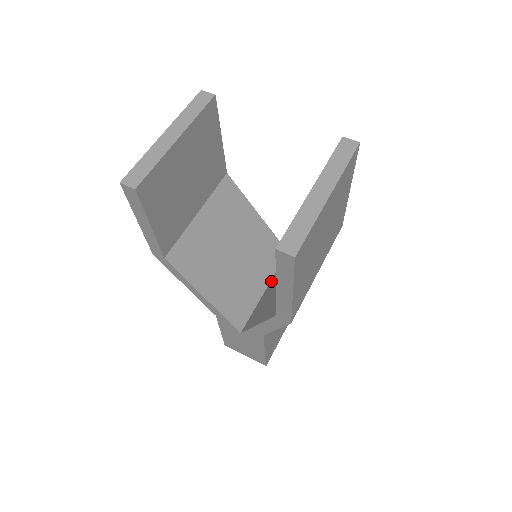
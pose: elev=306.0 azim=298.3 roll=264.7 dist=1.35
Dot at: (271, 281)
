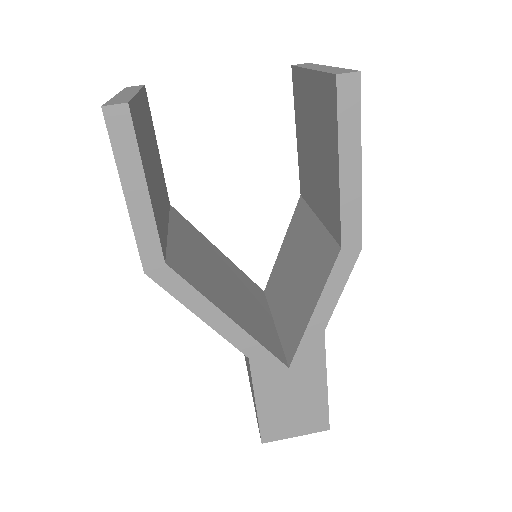
Dot at: (273, 313)
